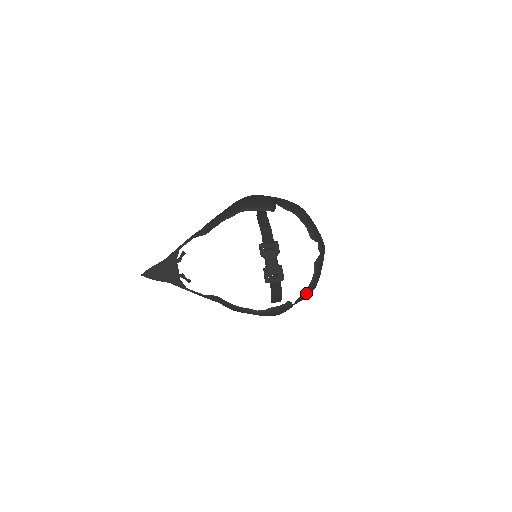
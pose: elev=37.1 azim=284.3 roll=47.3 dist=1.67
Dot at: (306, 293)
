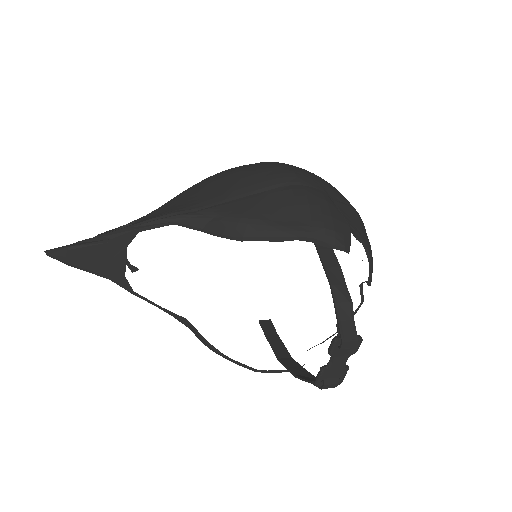
Dot at: occluded
